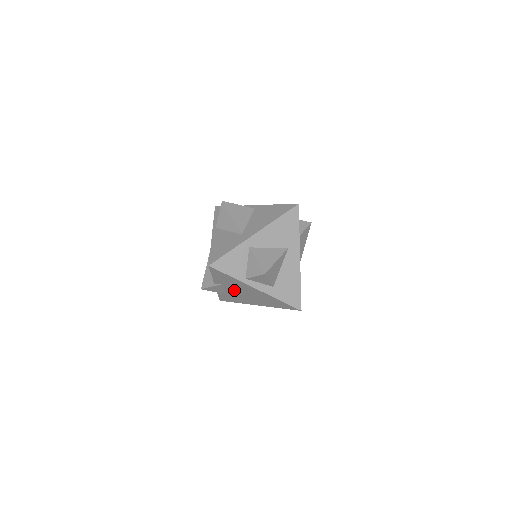
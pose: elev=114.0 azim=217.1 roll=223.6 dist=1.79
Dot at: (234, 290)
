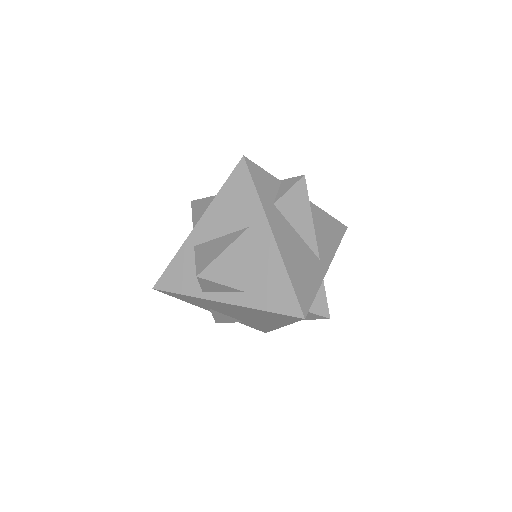
Dot at: (229, 313)
